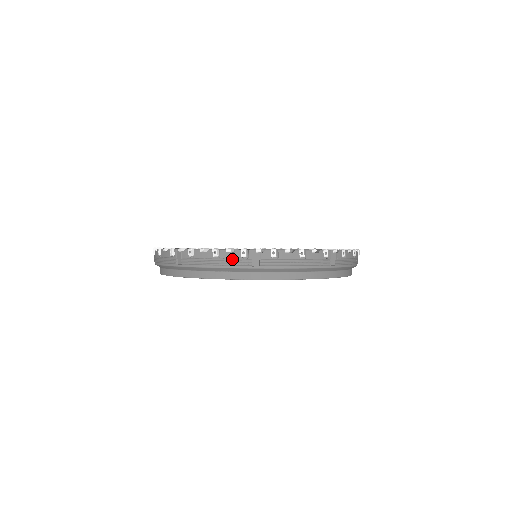
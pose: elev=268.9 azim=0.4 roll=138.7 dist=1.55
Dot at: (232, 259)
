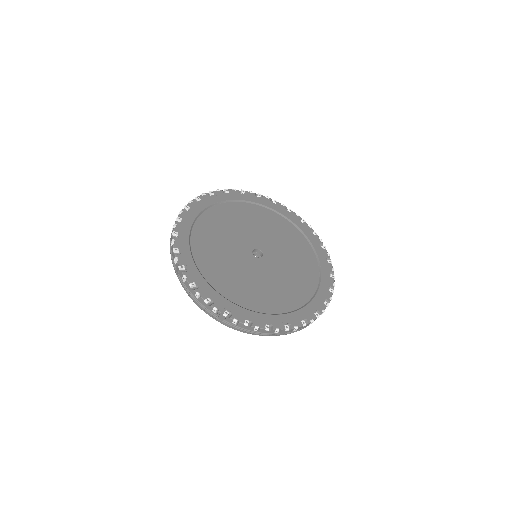
Dot at: (267, 333)
